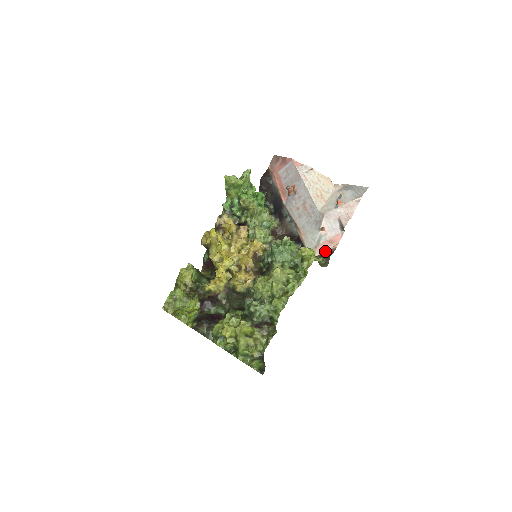
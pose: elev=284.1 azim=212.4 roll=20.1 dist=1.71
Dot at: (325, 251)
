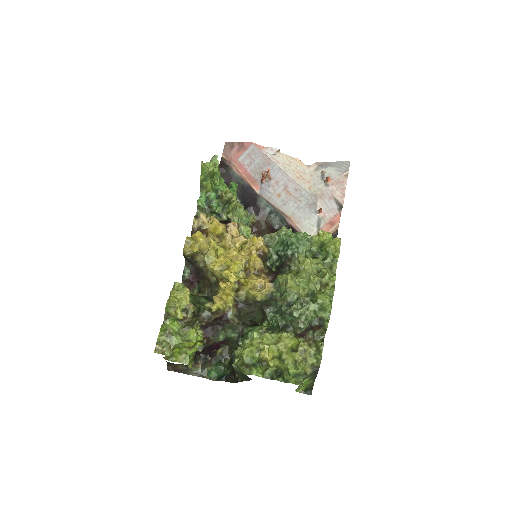
Dot at: occluded
